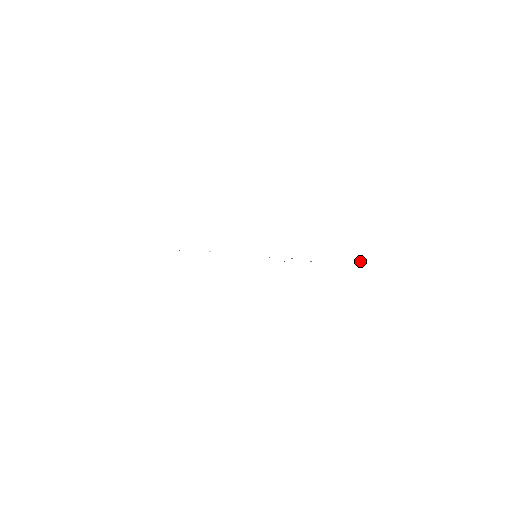
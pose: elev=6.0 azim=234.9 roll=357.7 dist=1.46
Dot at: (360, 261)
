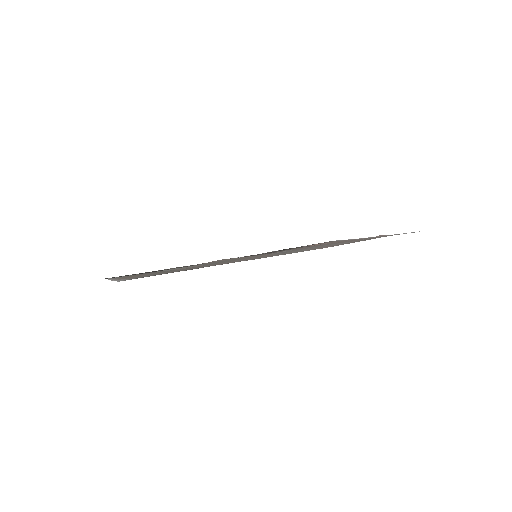
Dot at: (380, 235)
